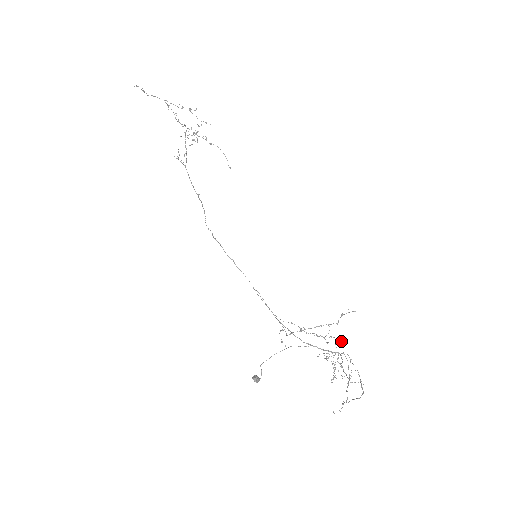
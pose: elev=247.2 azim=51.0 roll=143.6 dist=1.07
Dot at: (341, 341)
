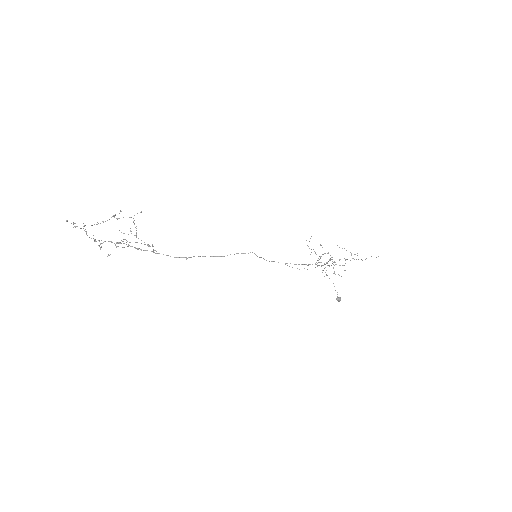
Dot at: occluded
